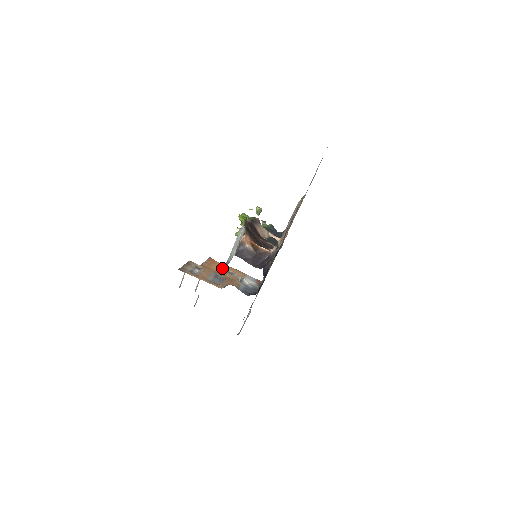
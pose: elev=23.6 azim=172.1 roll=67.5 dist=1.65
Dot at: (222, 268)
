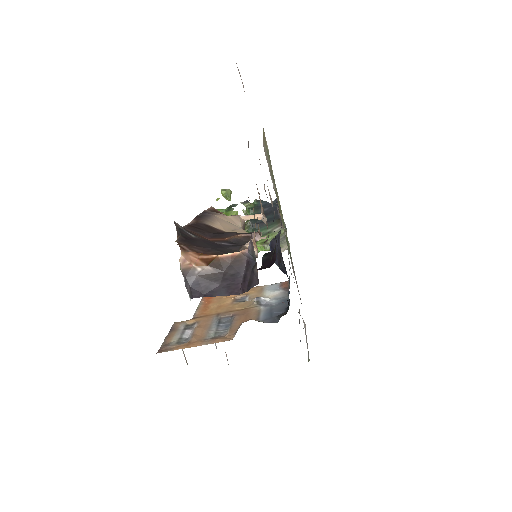
Dot at: (225, 301)
